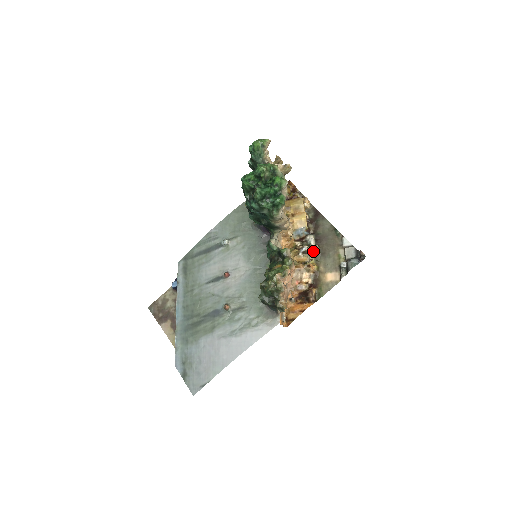
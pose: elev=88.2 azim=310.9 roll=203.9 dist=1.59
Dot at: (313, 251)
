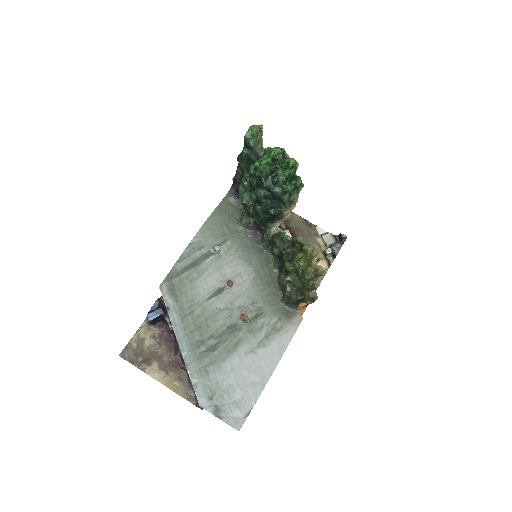
Dot at: occluded
